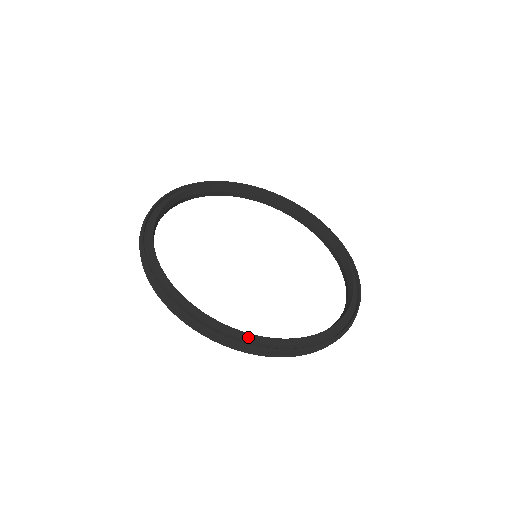
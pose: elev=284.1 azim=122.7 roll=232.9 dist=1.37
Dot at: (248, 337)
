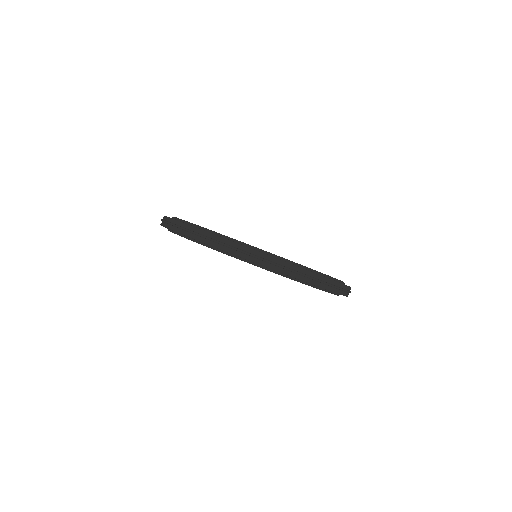
Dot at: occluded
